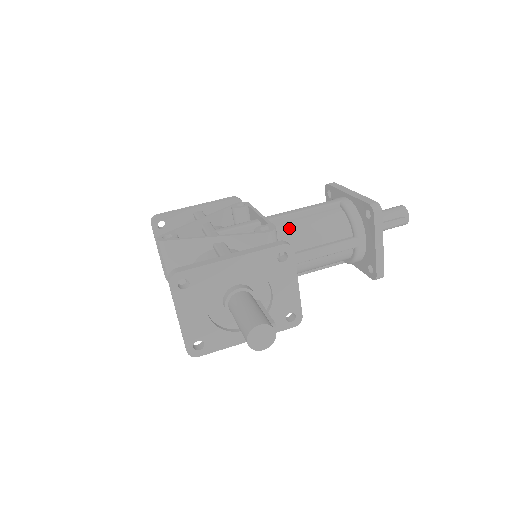
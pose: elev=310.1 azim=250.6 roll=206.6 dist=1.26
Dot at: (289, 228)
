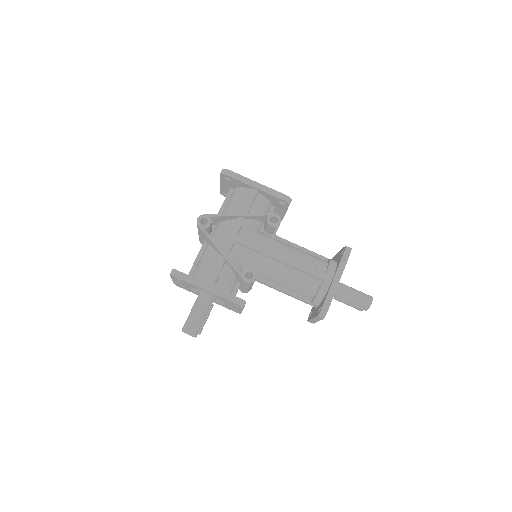
Dot at: (277, 270)
